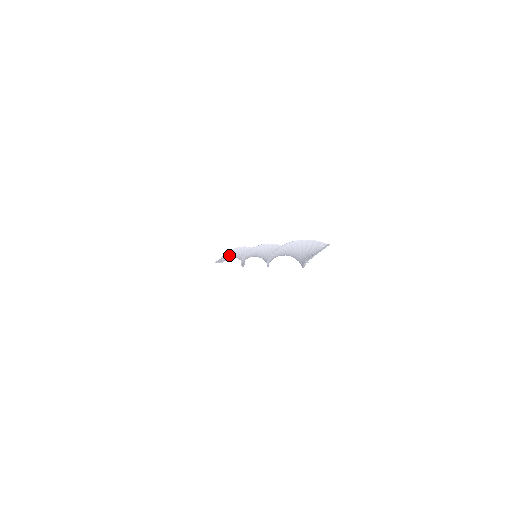
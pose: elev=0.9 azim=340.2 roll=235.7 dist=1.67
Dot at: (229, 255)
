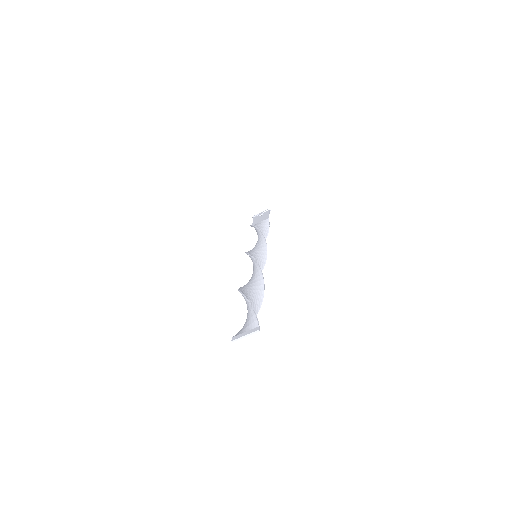
Dot at: occluded
